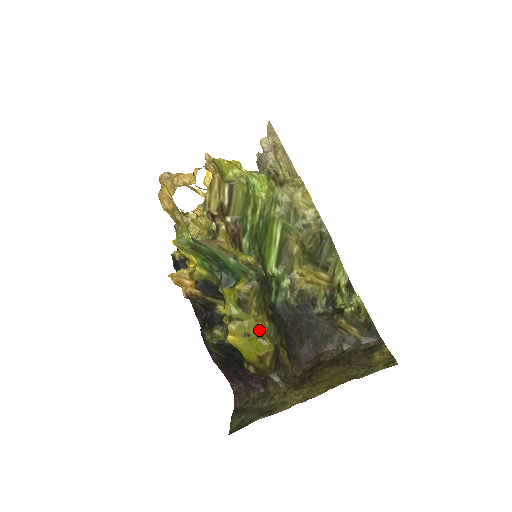
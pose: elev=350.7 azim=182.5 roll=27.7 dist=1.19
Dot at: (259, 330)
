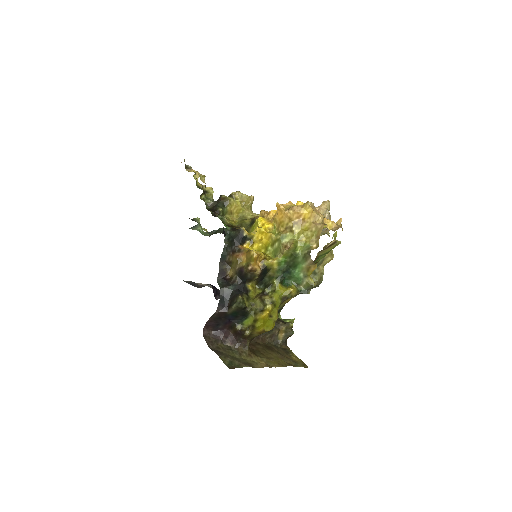
Dot at: (276, 317)
